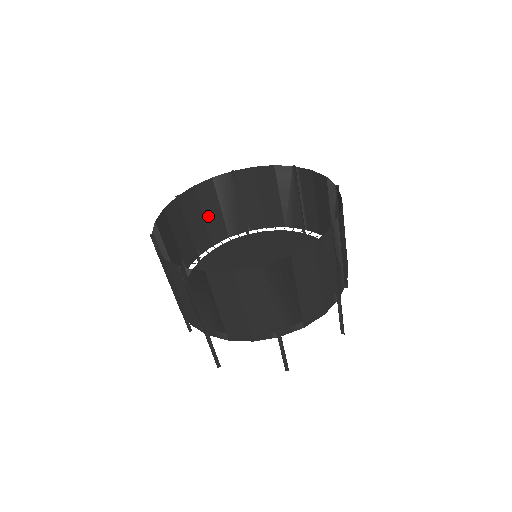
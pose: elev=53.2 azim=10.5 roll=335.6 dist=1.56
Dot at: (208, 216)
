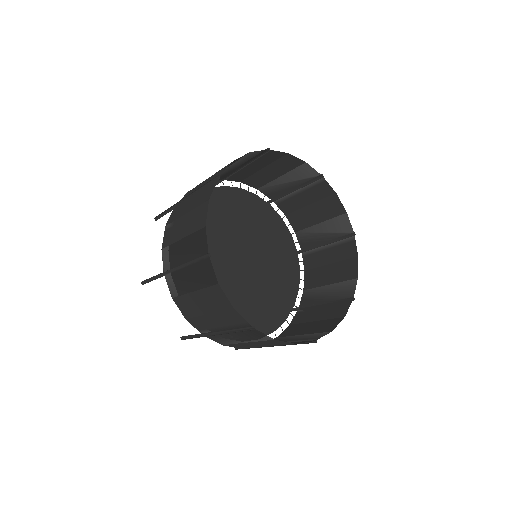
Dot at: occluded
